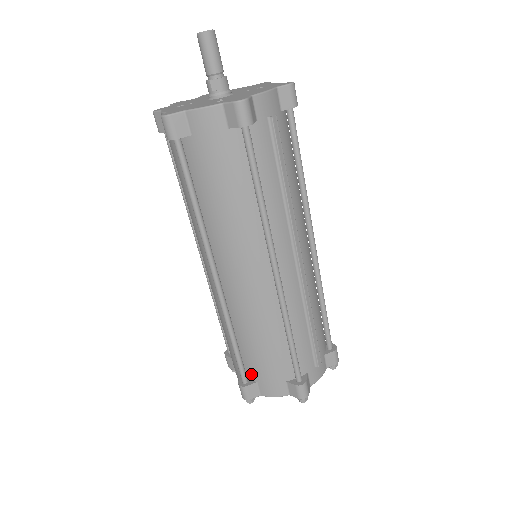
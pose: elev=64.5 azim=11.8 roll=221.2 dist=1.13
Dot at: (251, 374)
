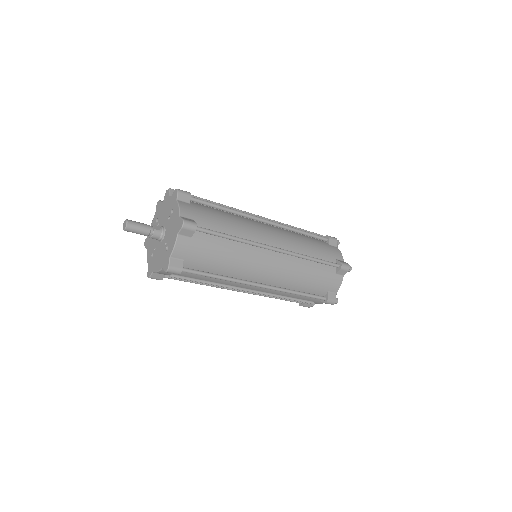
Dot at: occluded
